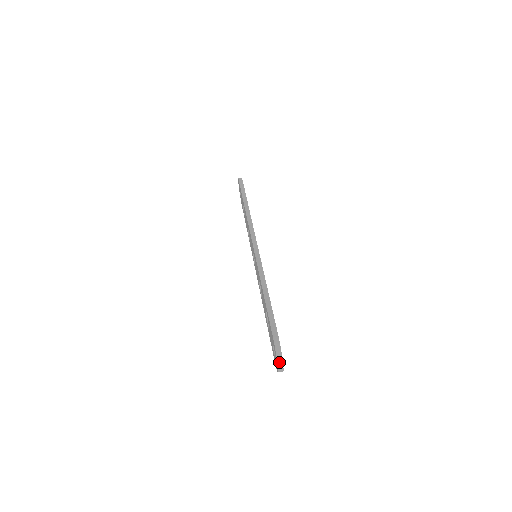
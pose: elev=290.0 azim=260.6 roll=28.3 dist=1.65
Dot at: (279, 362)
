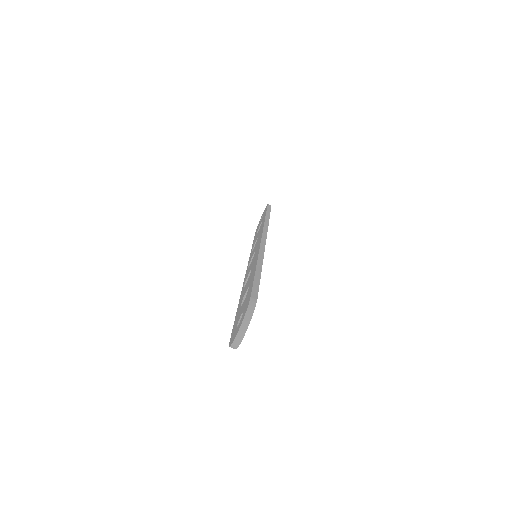
Dot at: (243, 325)
